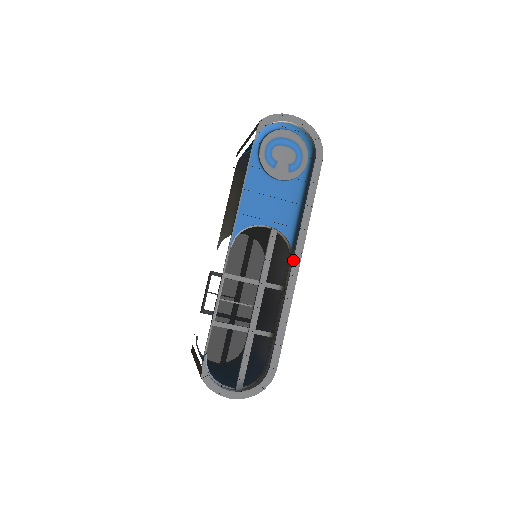
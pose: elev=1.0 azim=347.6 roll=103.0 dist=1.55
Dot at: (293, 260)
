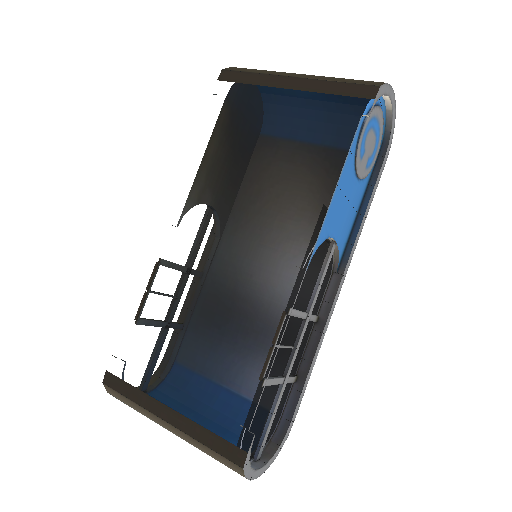
Dot at: (339, 285)
